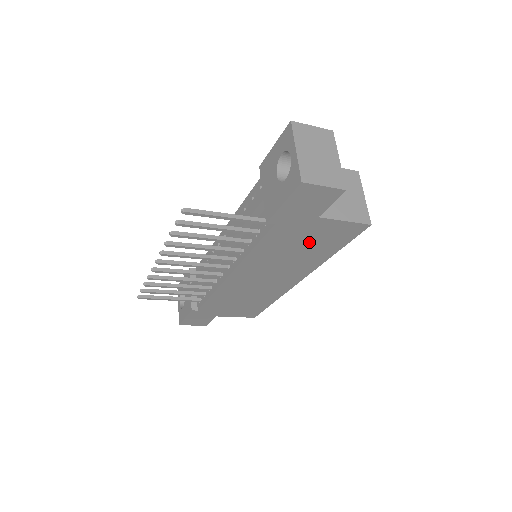
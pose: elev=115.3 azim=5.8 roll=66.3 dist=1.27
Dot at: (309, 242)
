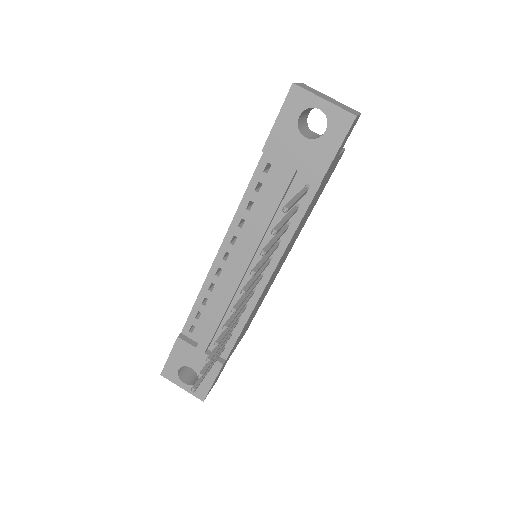
Dot at: (319, 193)
